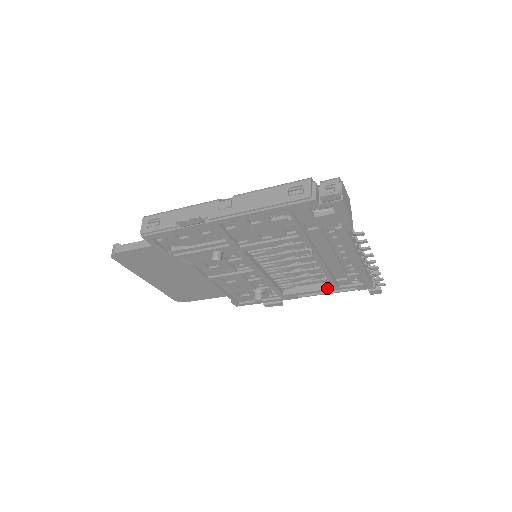
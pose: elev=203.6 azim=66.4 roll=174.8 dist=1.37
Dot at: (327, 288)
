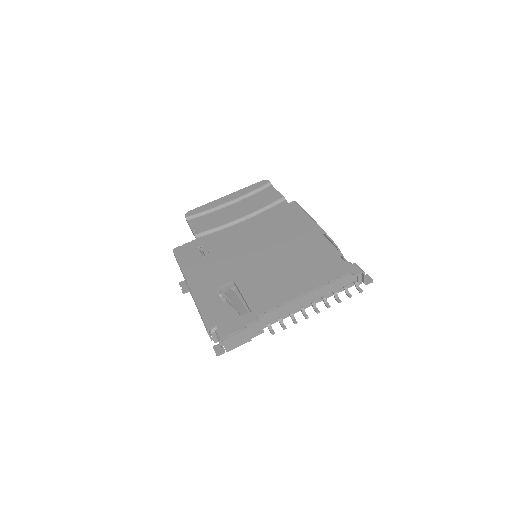
Dot at: occluded
